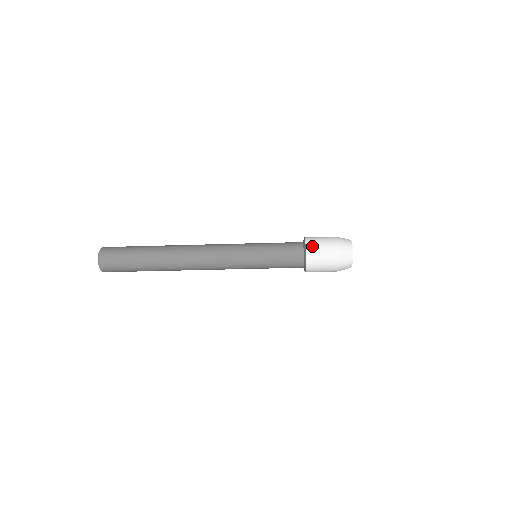
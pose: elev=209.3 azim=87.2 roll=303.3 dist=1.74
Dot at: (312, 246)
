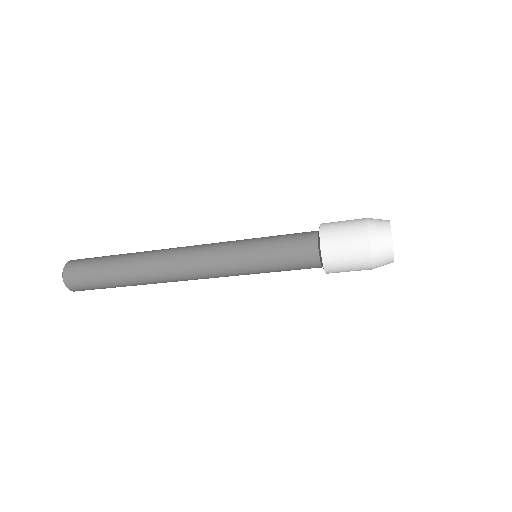
Dot at: (331, 260)
